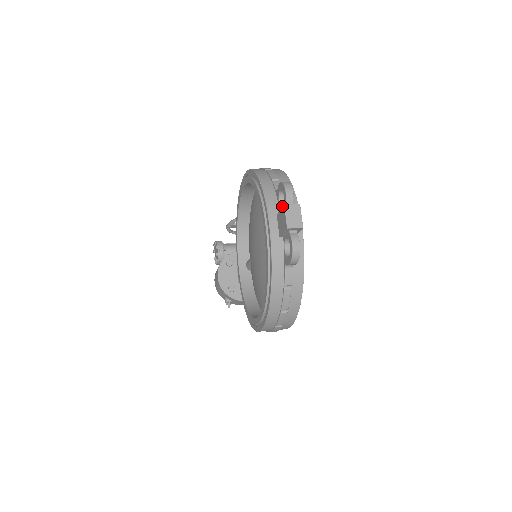
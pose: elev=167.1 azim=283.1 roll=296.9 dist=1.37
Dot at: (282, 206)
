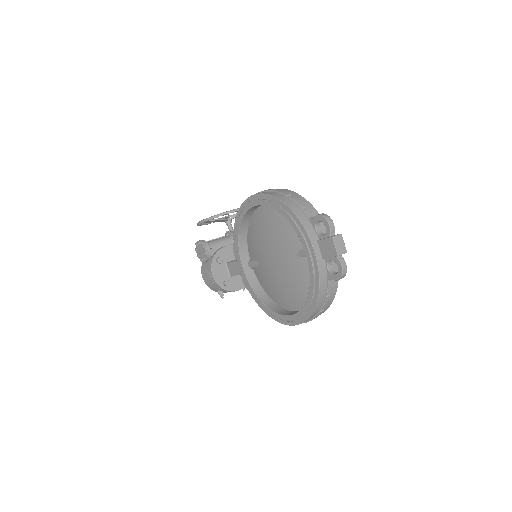
Dot at: (319, 233)
